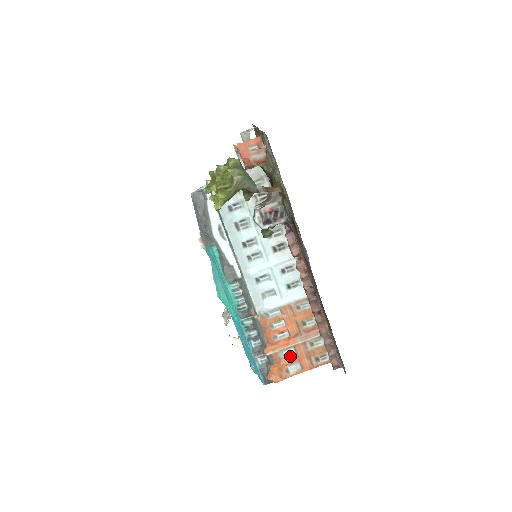
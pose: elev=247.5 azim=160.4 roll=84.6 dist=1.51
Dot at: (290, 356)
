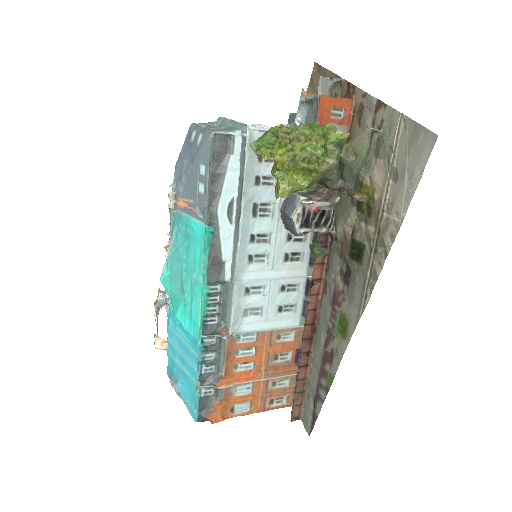
Dot at: (243, 393)
